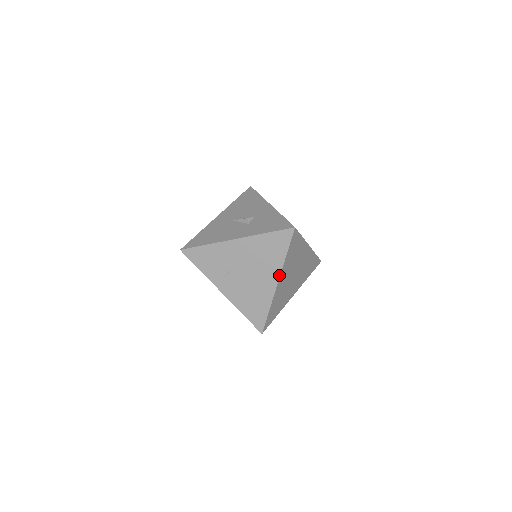
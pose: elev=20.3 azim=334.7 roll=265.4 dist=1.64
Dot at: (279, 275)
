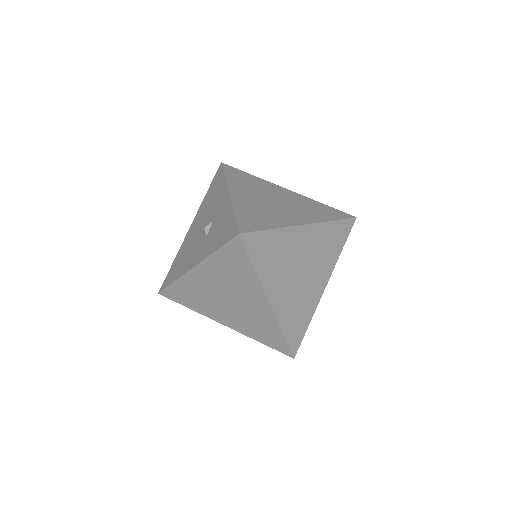
Dot at: (264, 294)
